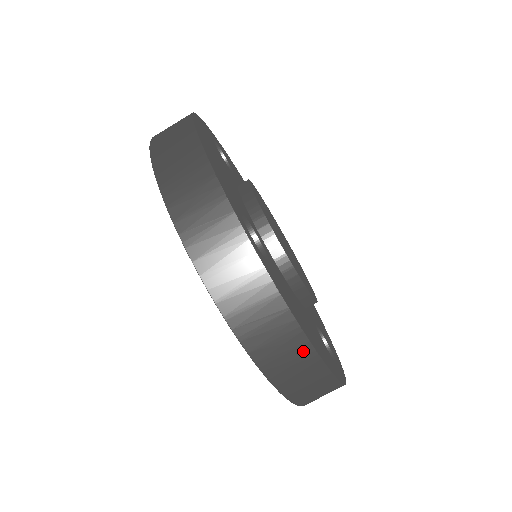
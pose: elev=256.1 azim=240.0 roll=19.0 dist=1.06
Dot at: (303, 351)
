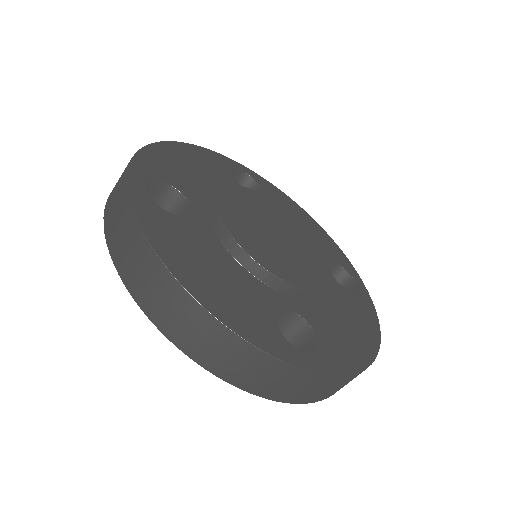
Dot at: occluded
